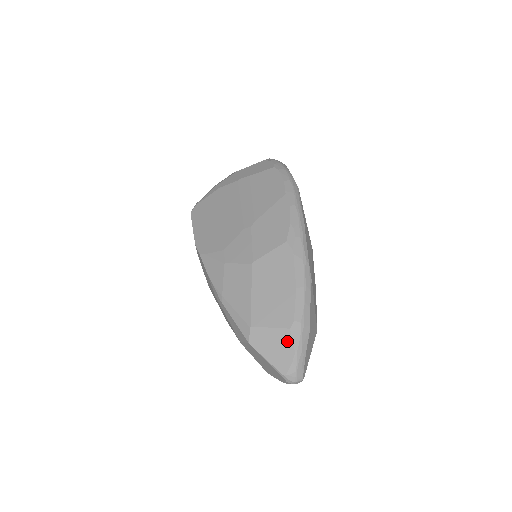
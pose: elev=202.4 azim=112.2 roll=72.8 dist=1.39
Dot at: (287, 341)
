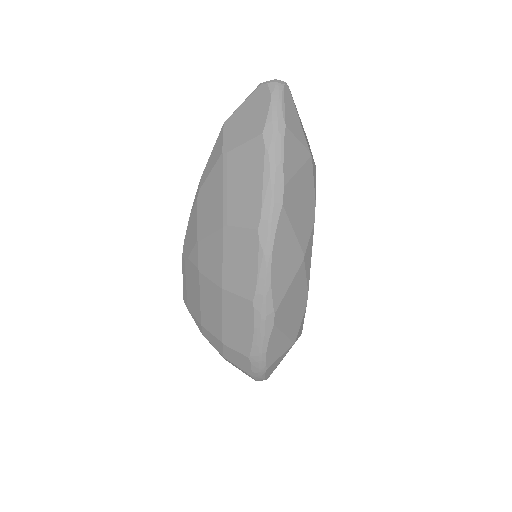
Dot at: occluded
